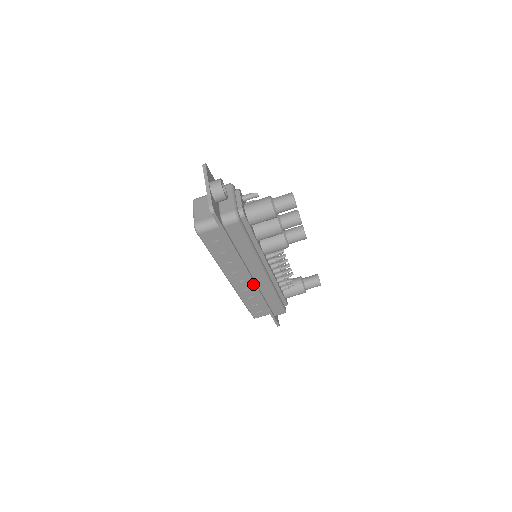
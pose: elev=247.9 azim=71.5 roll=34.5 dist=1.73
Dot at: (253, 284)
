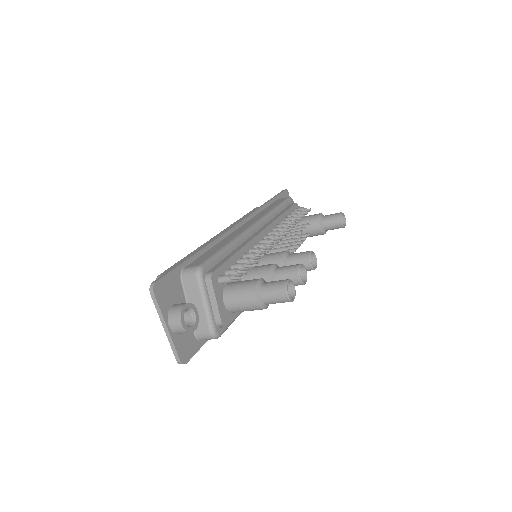
Dot at: occluded
